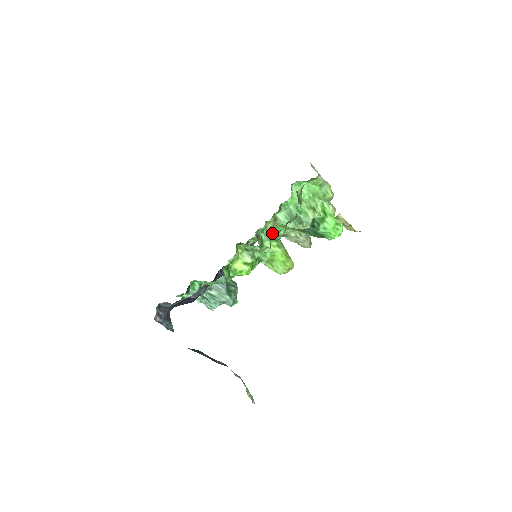
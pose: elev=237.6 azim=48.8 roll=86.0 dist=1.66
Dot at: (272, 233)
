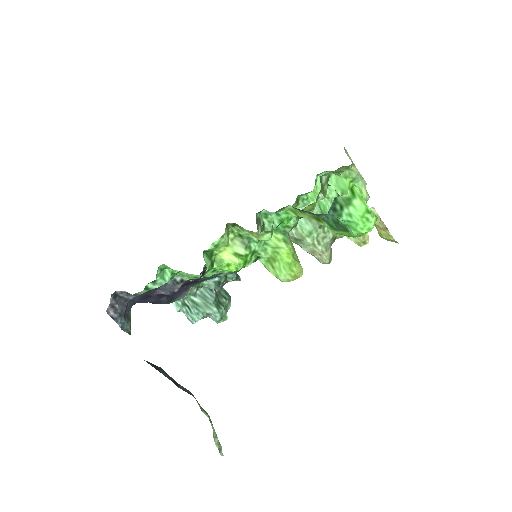
Dot at: (279, 220)
